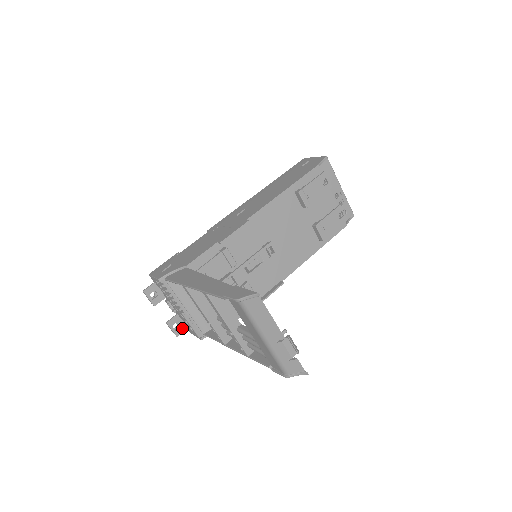
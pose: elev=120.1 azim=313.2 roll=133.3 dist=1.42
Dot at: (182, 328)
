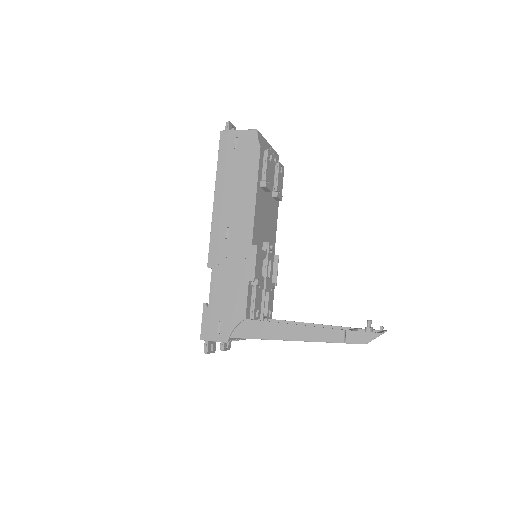
Dot at: (229, 342)
